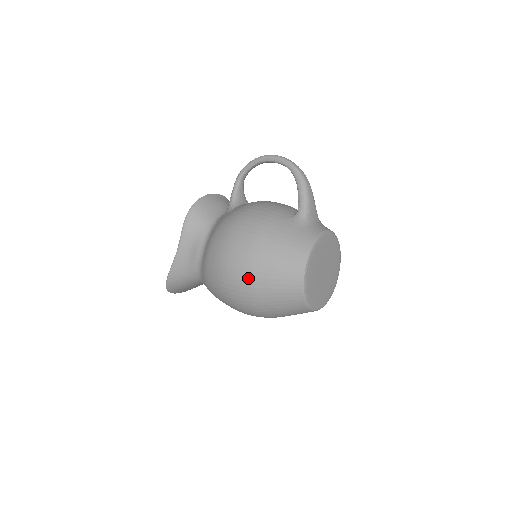
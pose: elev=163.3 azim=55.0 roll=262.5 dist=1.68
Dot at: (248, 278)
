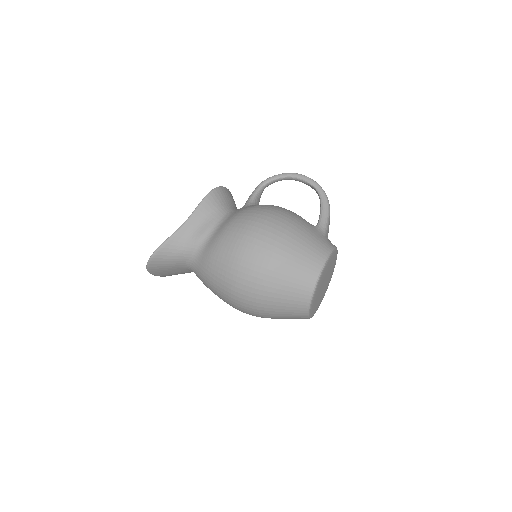
Dot at: (269, 259)
